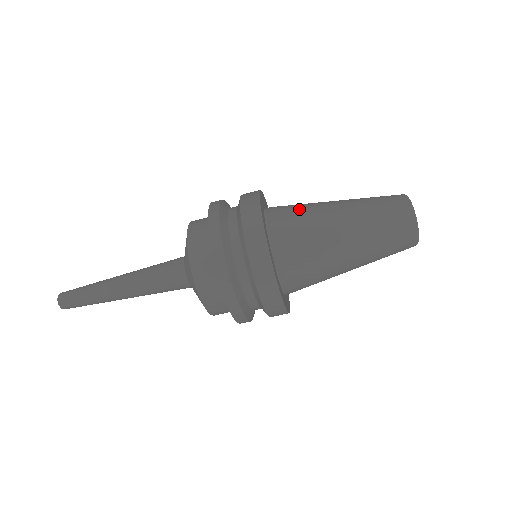
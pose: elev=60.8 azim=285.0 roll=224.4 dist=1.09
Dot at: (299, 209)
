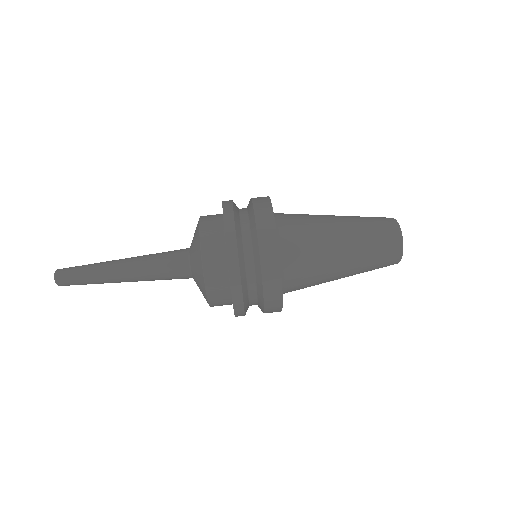
Dot at: occluded
